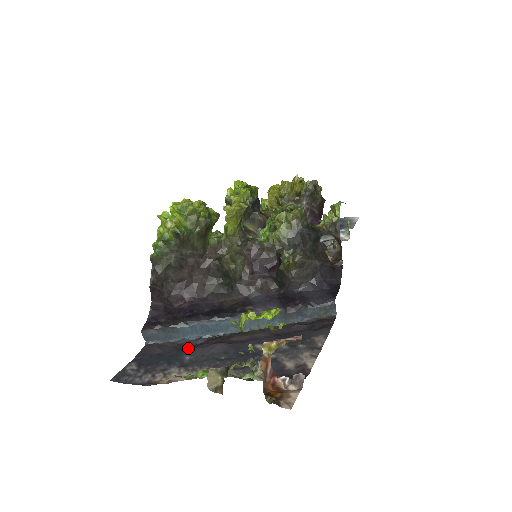
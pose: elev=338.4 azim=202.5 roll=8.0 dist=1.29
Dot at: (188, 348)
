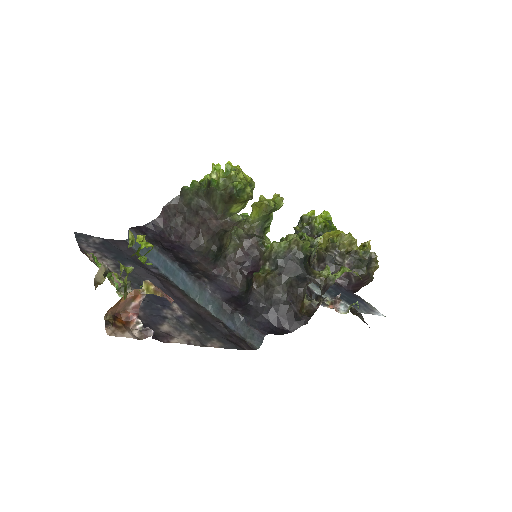
Dot at: (140, 264)
